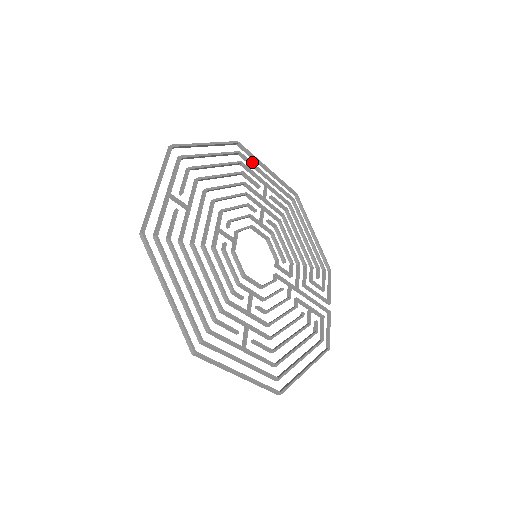
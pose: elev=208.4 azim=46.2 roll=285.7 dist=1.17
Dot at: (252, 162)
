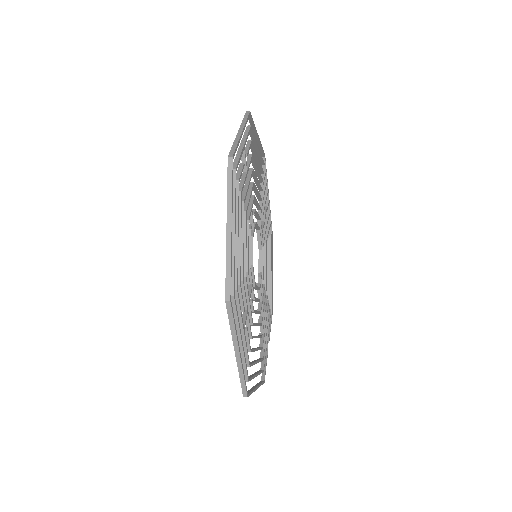
Dot at: occluded
